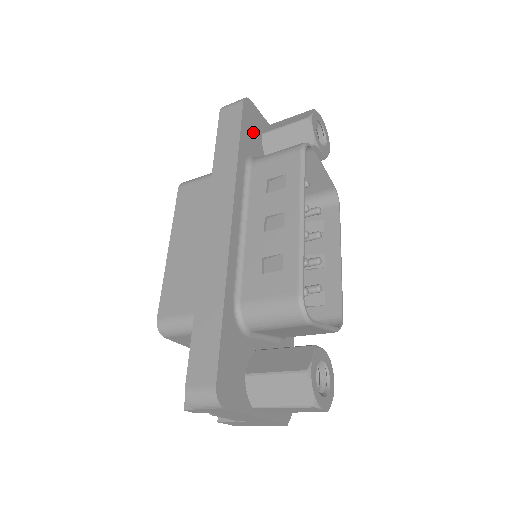
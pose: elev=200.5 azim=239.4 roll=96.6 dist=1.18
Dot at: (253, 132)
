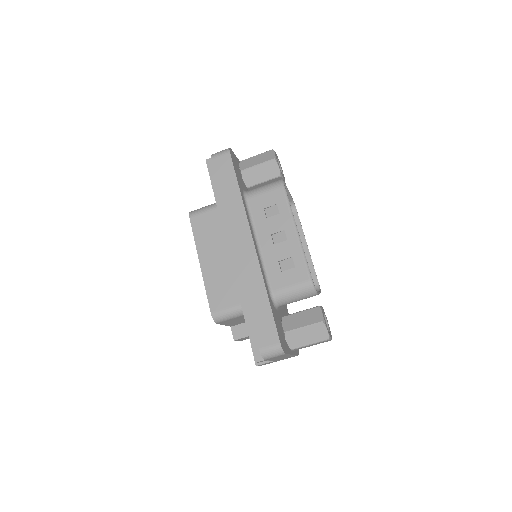
Dot at: (238, 172)
